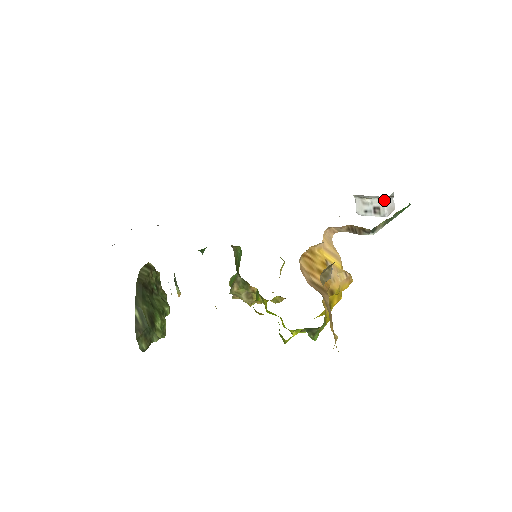
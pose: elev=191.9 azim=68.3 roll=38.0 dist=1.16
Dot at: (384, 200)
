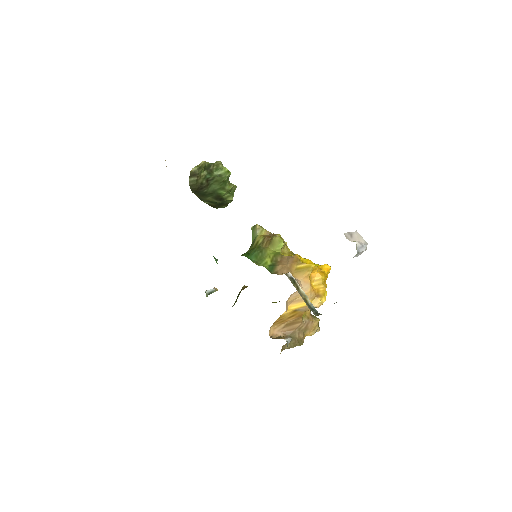
Dot at: occluded
